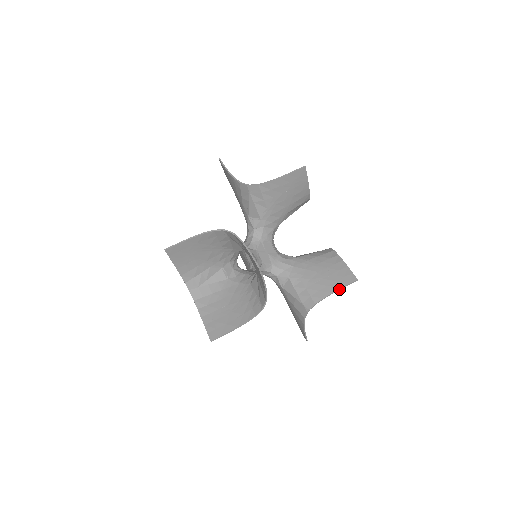
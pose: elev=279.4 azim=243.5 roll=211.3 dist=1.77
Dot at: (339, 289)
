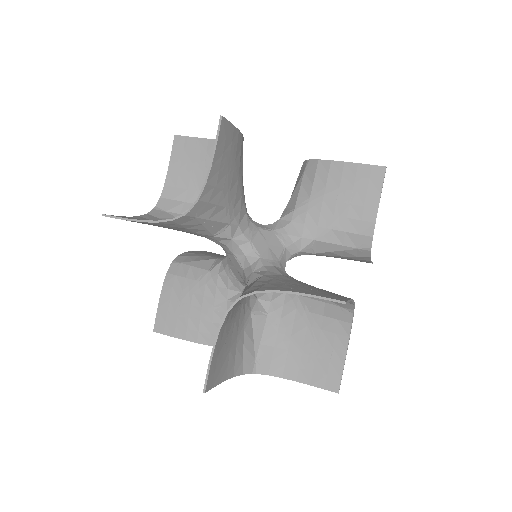
Dot at: (306, 294)
